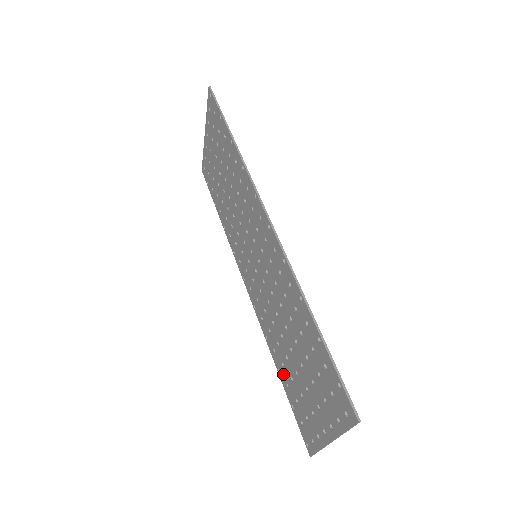
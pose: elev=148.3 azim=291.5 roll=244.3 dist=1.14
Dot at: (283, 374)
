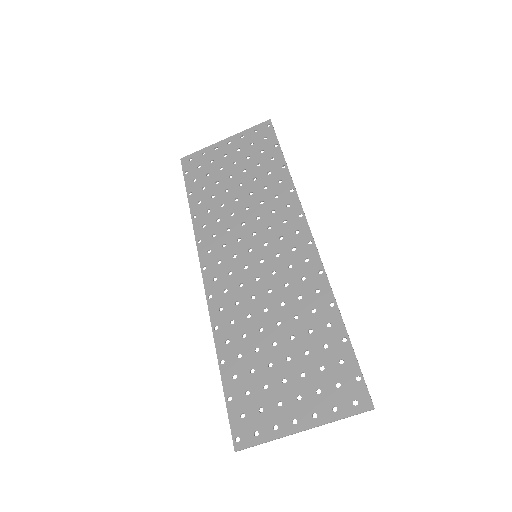
Dot at: (232, 365)
